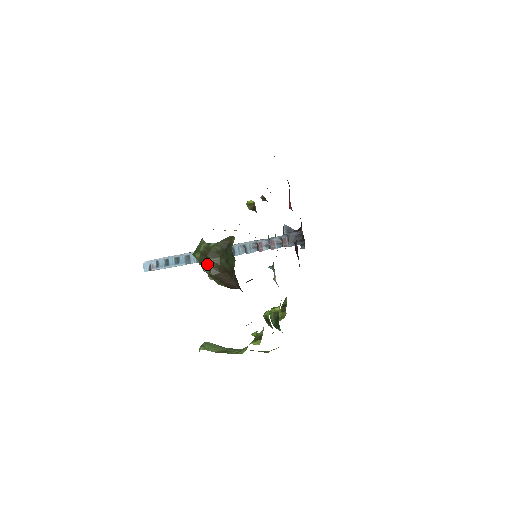
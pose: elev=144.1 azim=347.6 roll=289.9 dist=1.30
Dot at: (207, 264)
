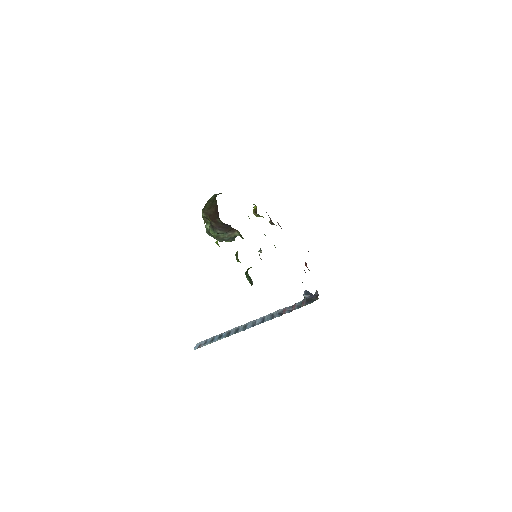
Dot at: occluded
